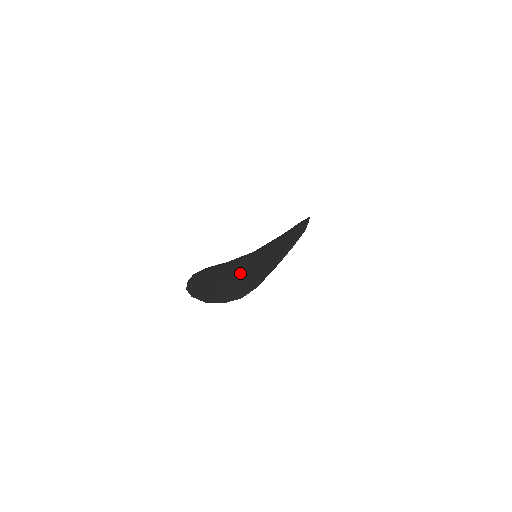
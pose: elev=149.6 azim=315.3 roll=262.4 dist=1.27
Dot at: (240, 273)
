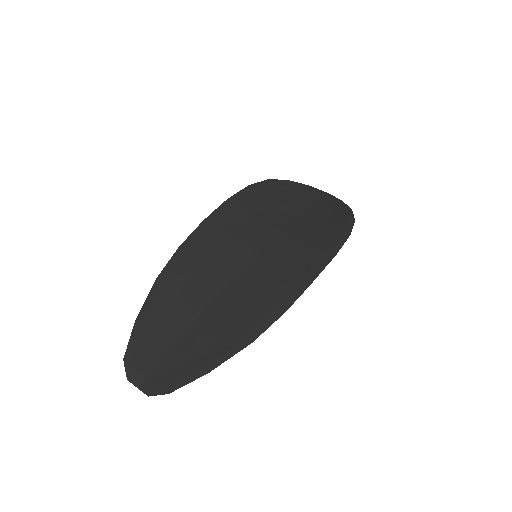
Dot at: (185, 325)
